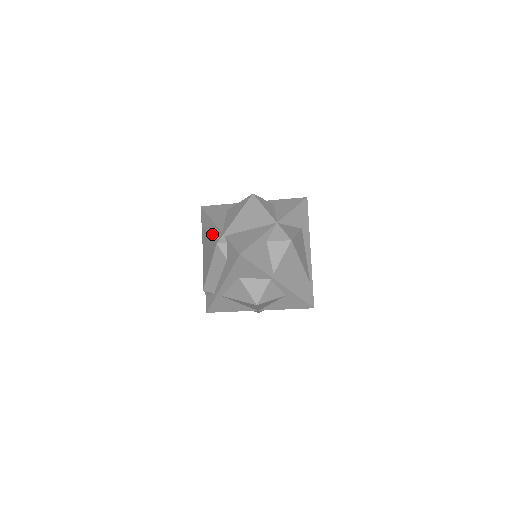
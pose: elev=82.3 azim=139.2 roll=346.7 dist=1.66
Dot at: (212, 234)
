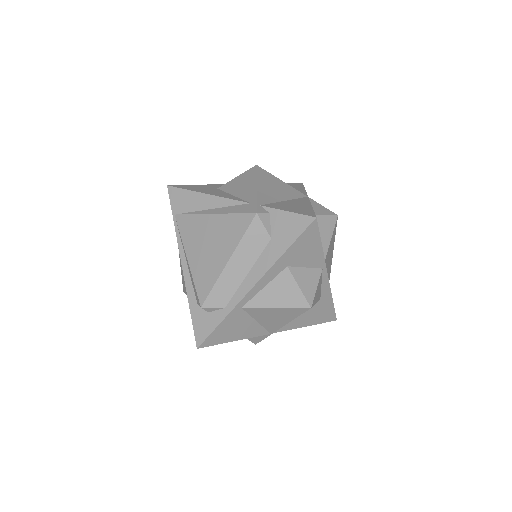
Dot at: (223, 210)
